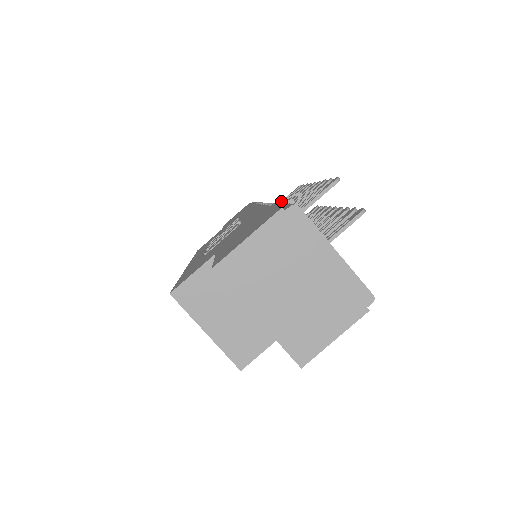
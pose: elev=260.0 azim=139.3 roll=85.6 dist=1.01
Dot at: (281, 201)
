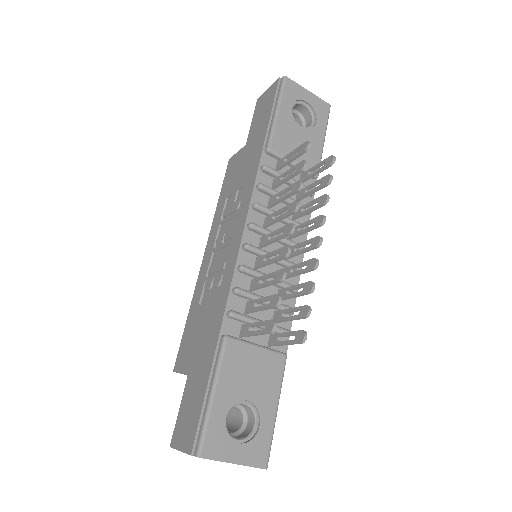
Dot at: (290, 154)
